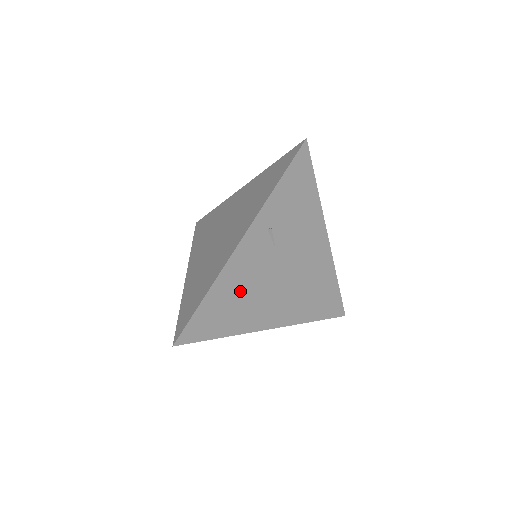
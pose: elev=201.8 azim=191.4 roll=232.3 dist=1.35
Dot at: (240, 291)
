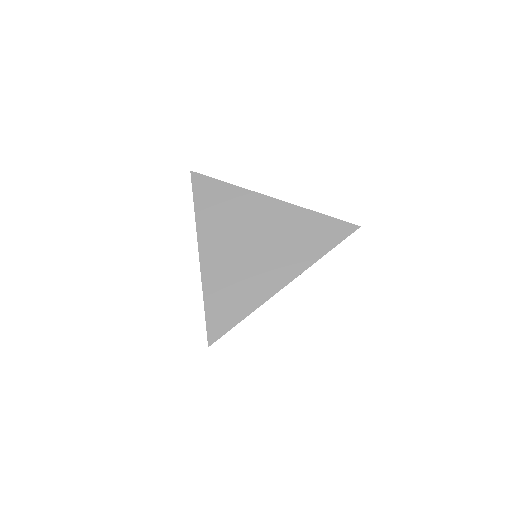
Dot at: occluded
